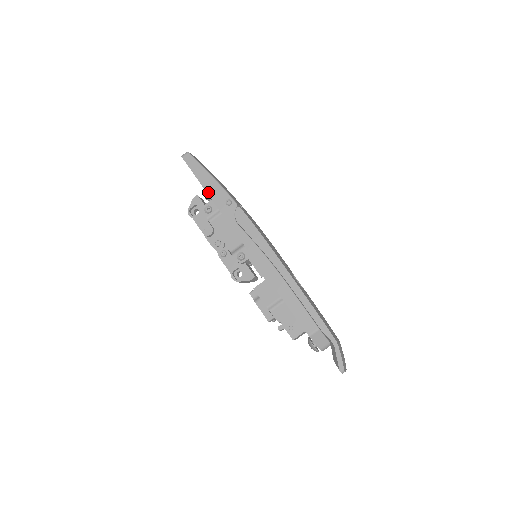
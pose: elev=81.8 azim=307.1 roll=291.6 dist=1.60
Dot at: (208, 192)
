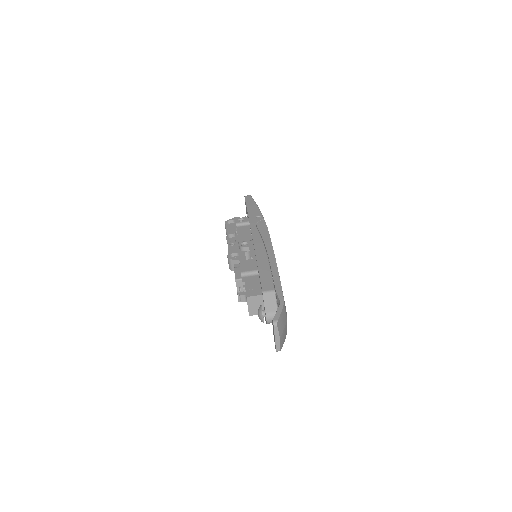
Dot at: (248, 210)
